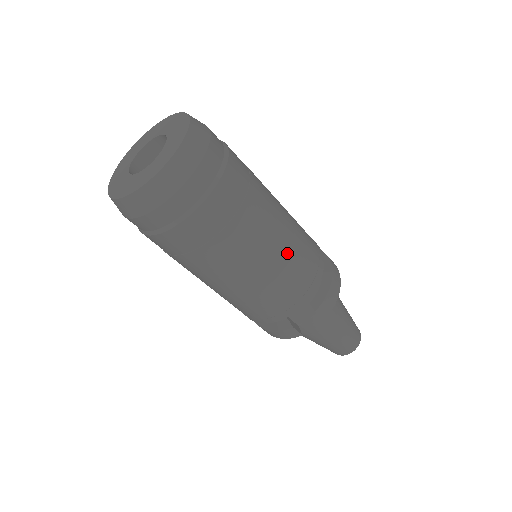
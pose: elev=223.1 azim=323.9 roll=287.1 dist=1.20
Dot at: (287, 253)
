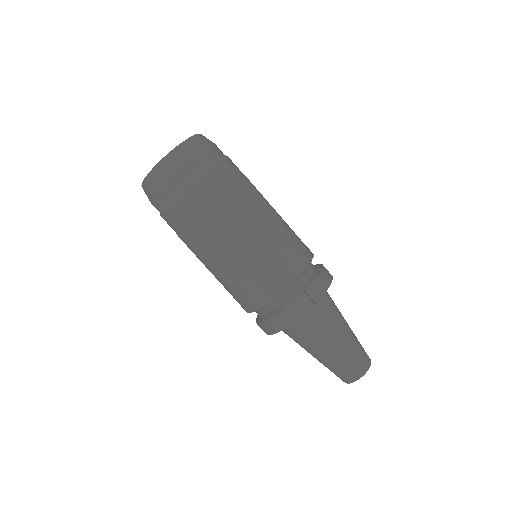
Dot at: (274, 230)
